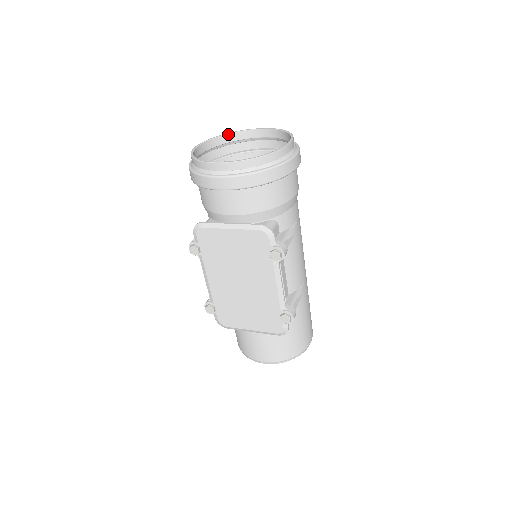
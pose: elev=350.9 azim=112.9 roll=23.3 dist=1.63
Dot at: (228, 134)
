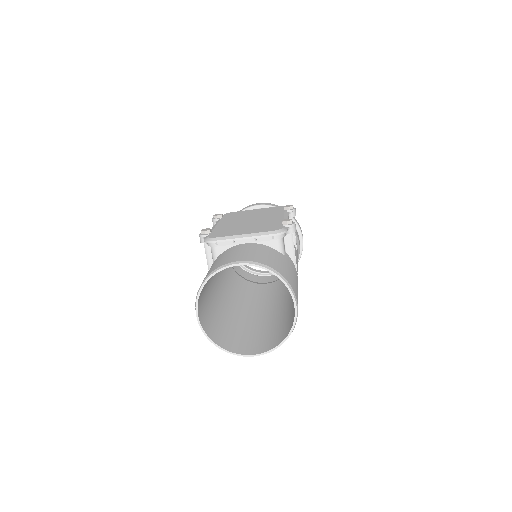
Dot at: (247, 266)
